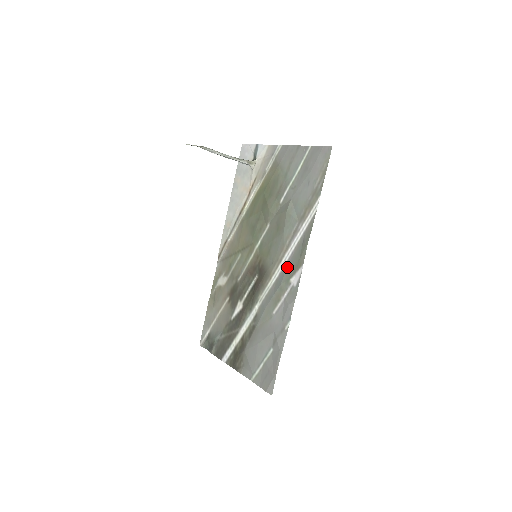
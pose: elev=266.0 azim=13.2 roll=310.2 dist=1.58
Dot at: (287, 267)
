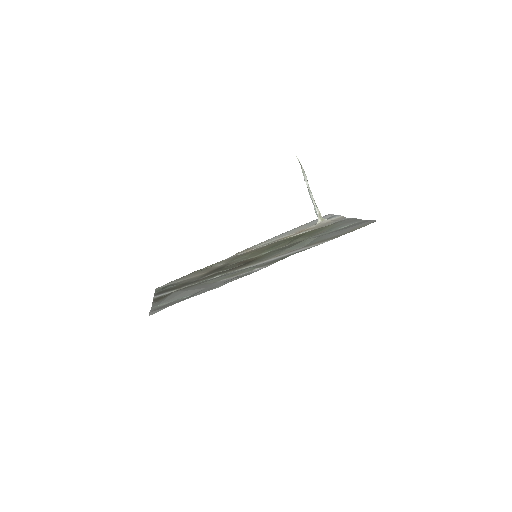
Dot at: (264, 263)
